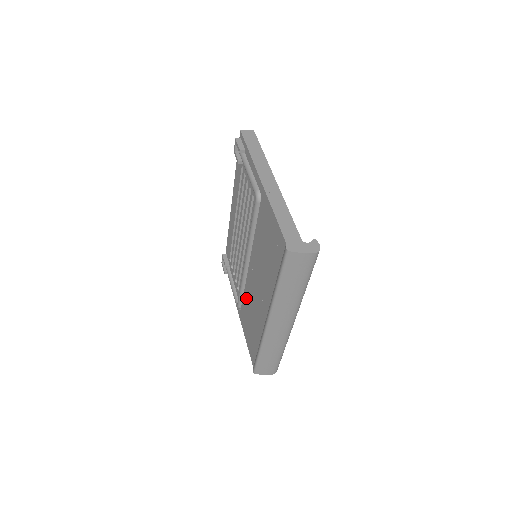
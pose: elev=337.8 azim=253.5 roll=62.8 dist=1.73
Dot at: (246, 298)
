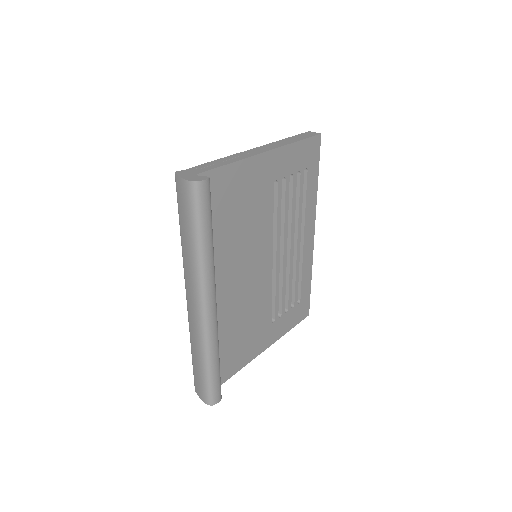
Dot at: occluded
